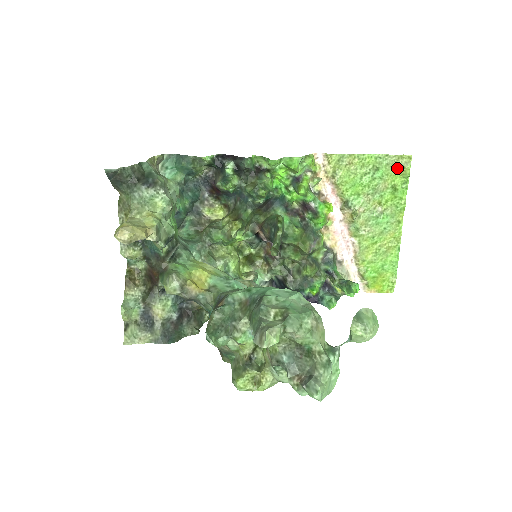
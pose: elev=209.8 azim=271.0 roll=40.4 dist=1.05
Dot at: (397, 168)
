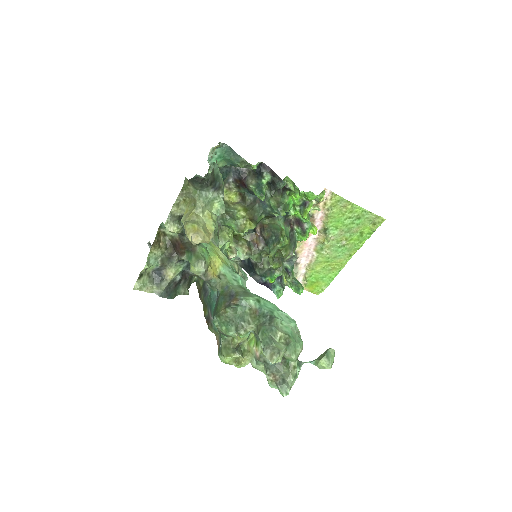
Dot at: (371, 223)
